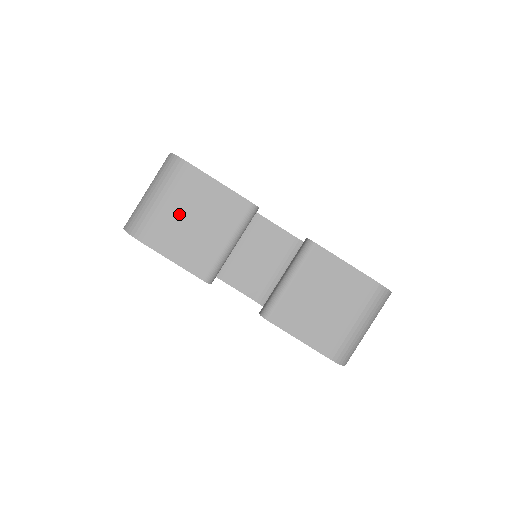
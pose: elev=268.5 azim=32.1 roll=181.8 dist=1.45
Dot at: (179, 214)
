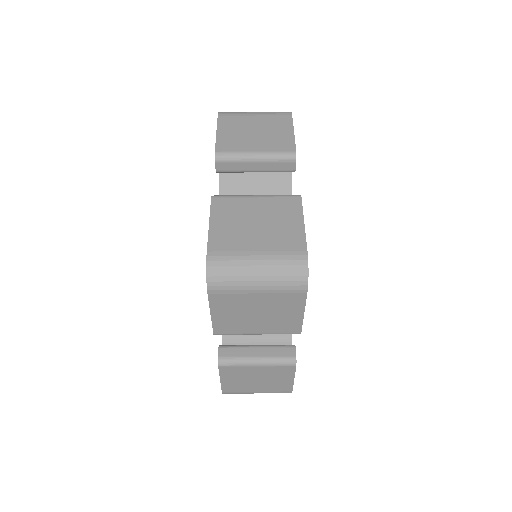
Dot at: (253, 124)
